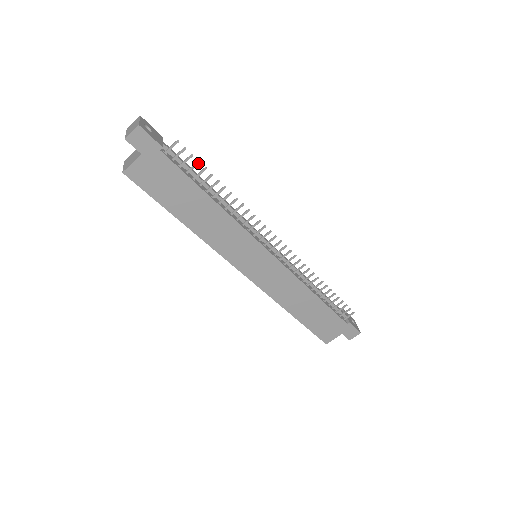
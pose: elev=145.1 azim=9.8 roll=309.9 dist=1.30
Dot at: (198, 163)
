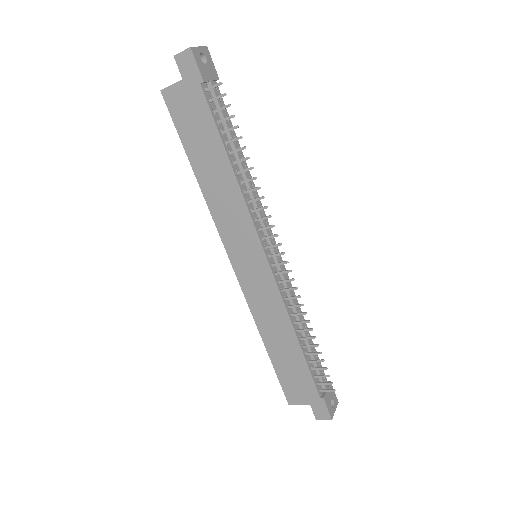
Dot at: (232, 117)
